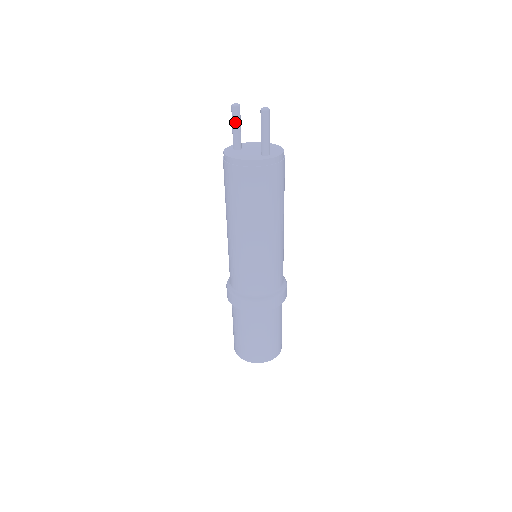
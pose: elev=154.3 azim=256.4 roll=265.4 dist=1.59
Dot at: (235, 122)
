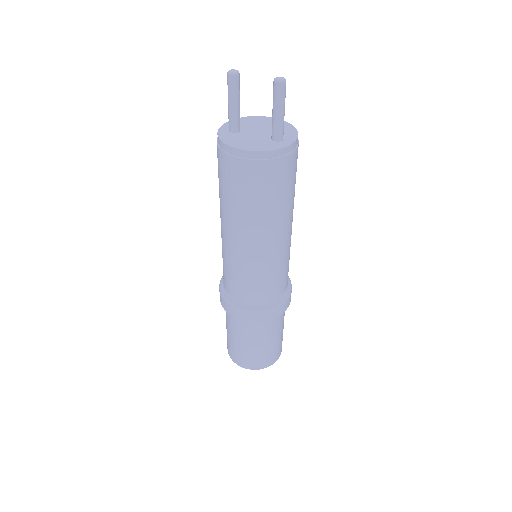
Dot at: (233, 96)
